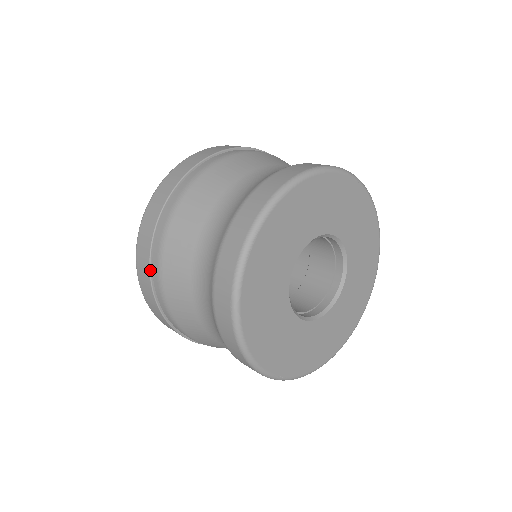
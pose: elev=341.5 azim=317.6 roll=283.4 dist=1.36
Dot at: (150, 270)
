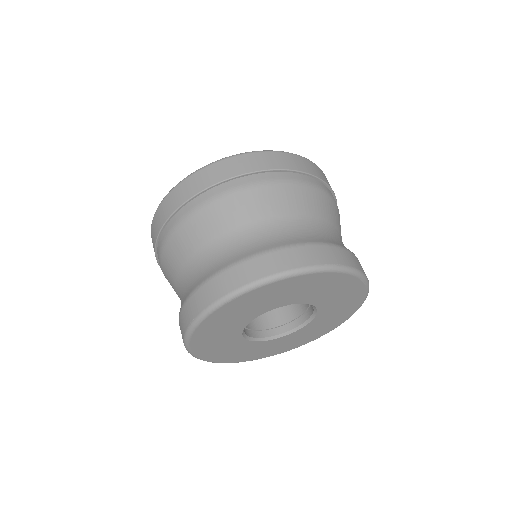
Dot at: (163, 227)
